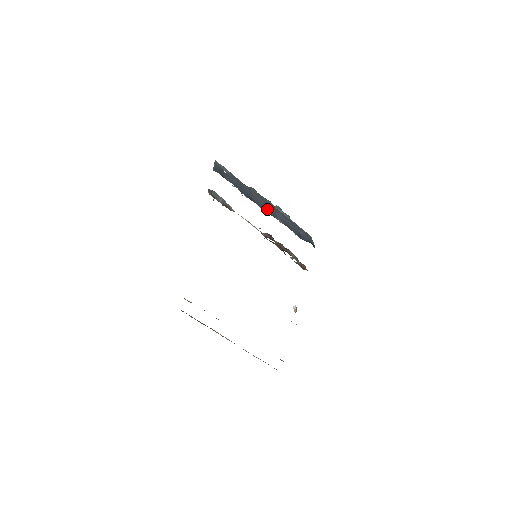
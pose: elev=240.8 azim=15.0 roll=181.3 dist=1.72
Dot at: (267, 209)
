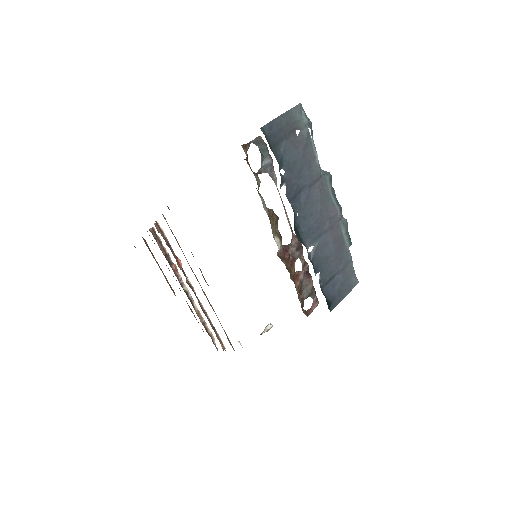
Dot at: (309, 224)
